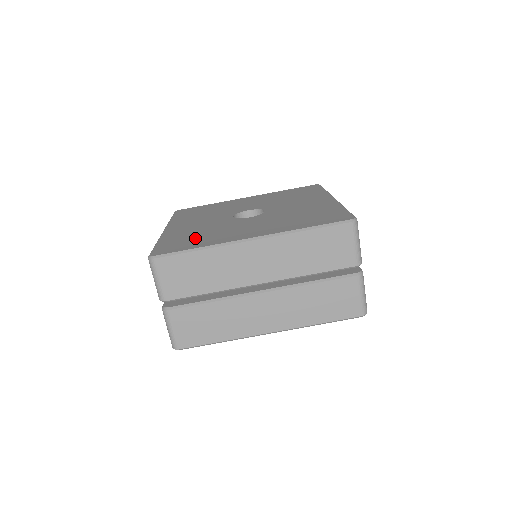
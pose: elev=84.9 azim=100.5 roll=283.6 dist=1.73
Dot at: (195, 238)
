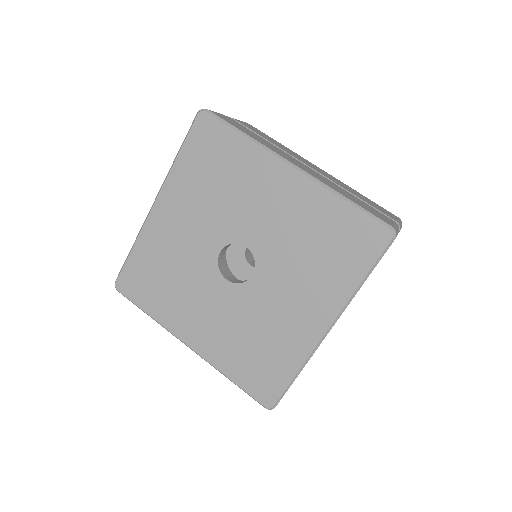
Dot at: (262, 355)
